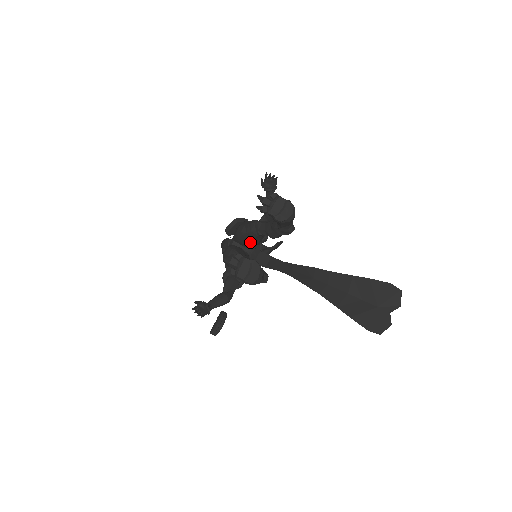
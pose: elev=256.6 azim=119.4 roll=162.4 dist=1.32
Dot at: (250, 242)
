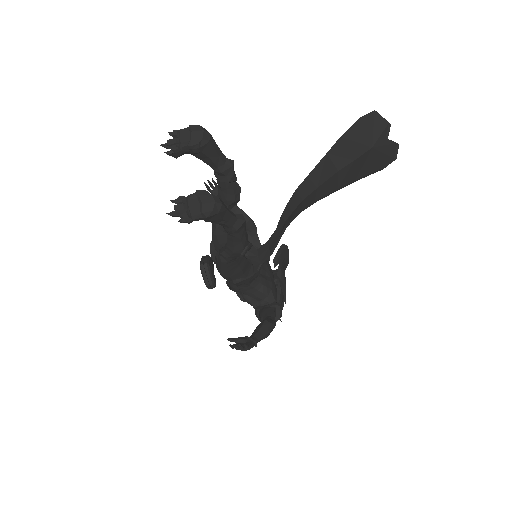
Dot at: occluded
